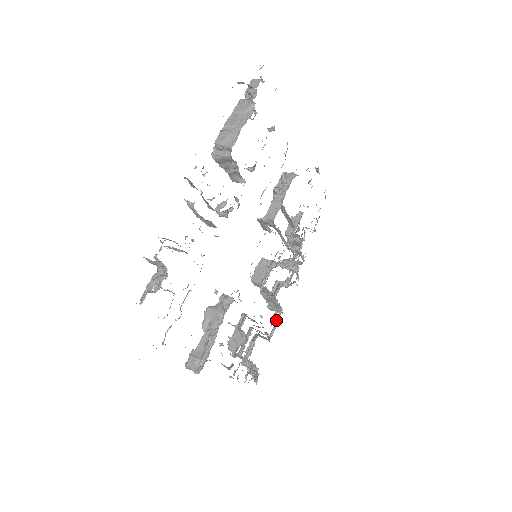
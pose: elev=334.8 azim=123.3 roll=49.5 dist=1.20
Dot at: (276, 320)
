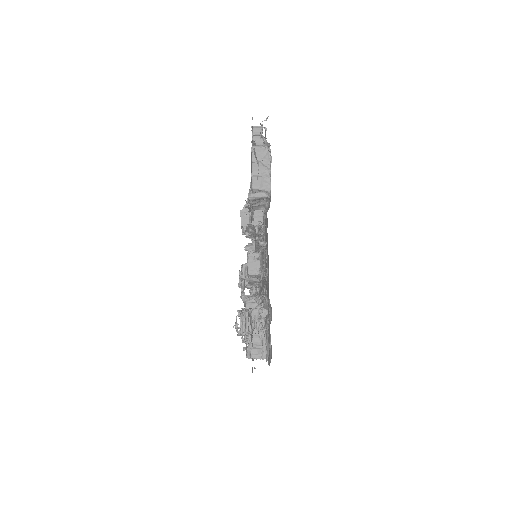
Dot at: occluded
